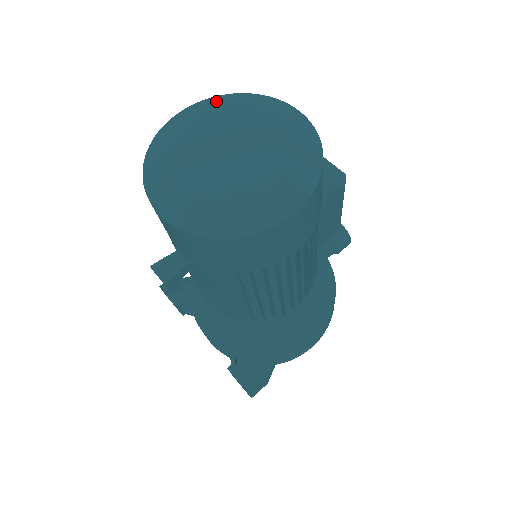
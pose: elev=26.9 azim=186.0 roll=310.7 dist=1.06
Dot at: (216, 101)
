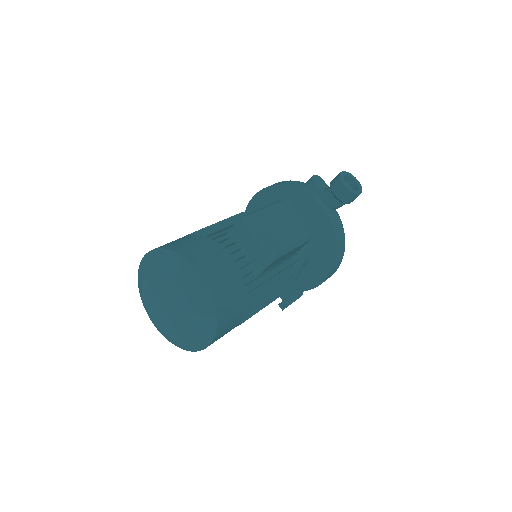
Dot at: (155, 263)
